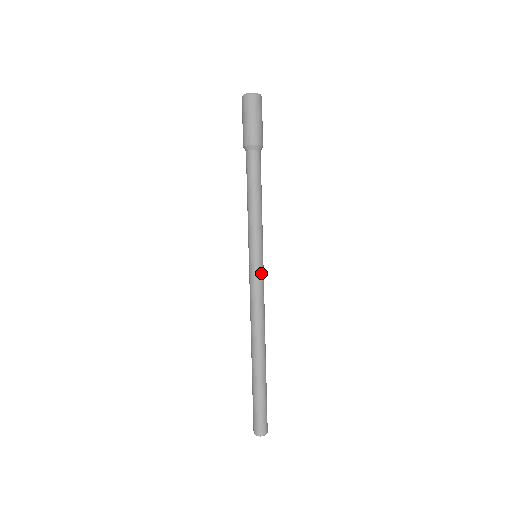
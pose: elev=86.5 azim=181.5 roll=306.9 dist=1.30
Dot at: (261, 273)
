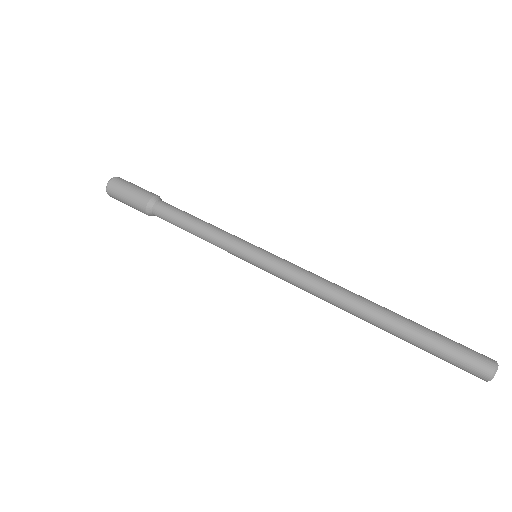
Dot at: occluded
